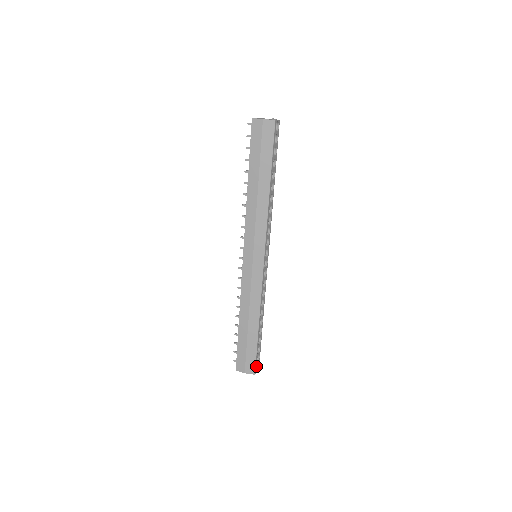
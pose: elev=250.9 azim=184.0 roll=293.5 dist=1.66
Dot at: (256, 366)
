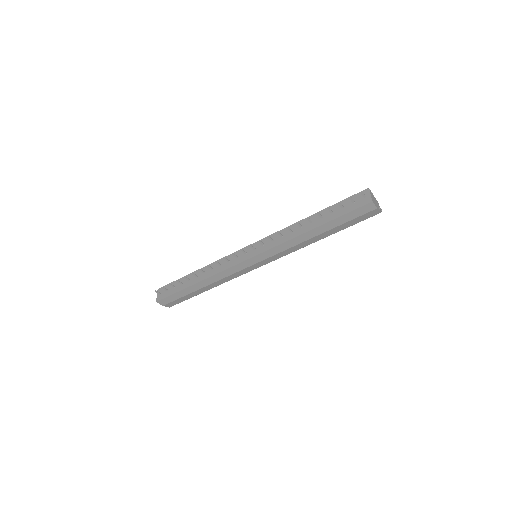
Dot at: occluded
